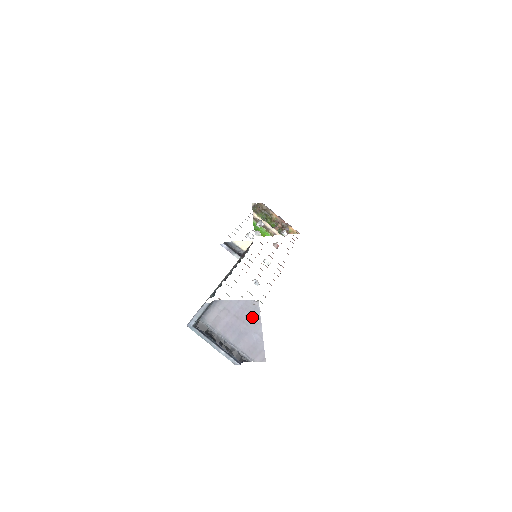
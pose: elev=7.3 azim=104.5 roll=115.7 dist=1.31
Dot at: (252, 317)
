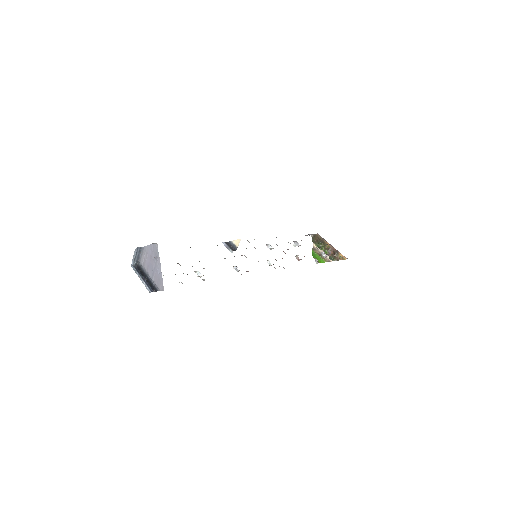
Dot at: (156, 256)
